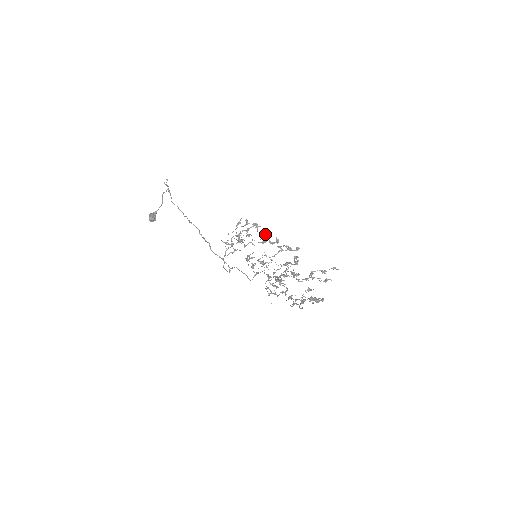
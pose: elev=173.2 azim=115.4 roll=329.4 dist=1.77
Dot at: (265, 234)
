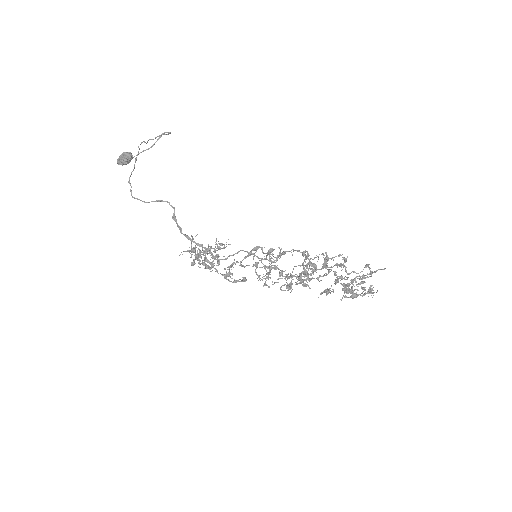
Dot at: occluded
